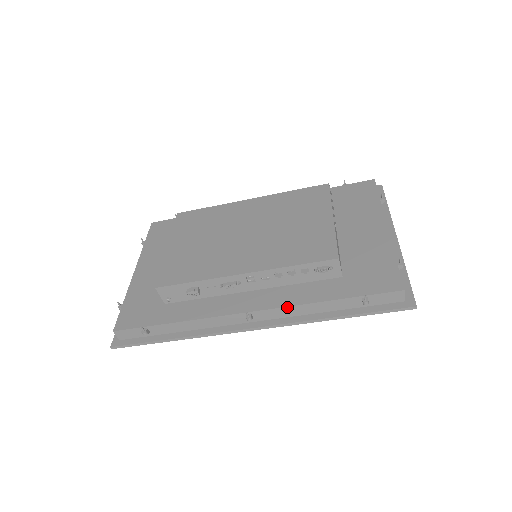
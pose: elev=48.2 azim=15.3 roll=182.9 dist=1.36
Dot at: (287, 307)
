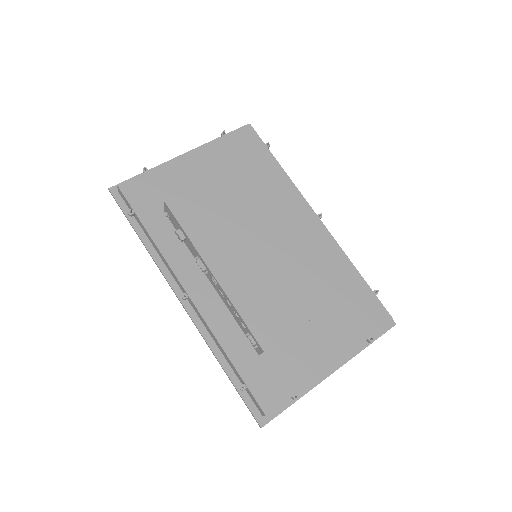
Dot at: (207, 325)
